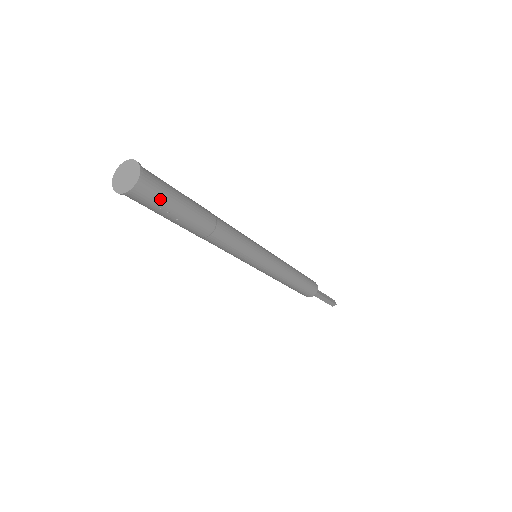
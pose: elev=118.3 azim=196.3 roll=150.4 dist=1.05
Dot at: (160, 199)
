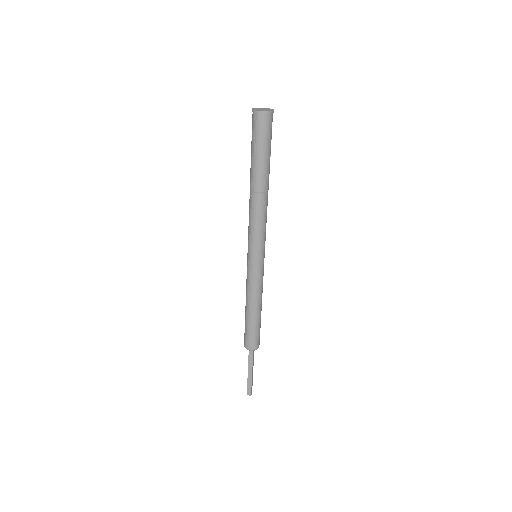
Dot at: (271, 133)
